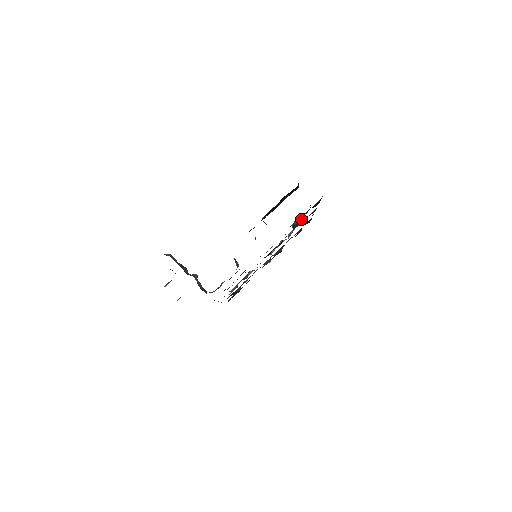
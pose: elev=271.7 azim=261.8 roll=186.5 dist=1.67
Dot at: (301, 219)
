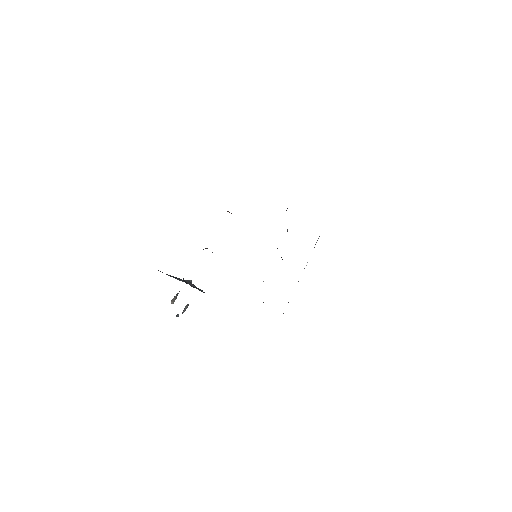
Dot at: (286, 210)
